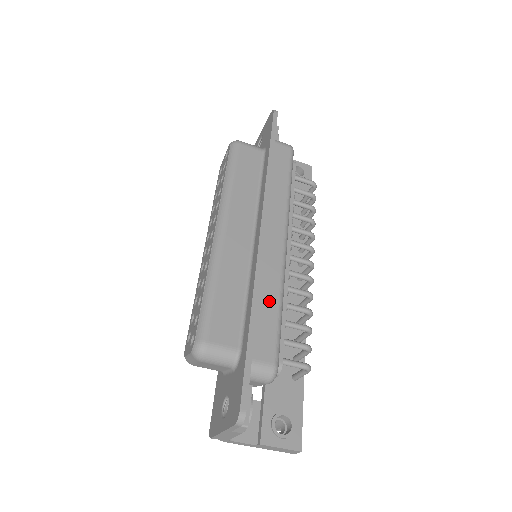
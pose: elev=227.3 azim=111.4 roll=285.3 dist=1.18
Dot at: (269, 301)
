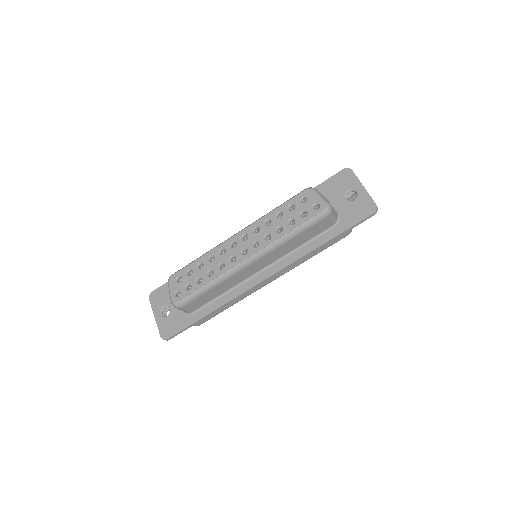
Dot at: (227, 305)
